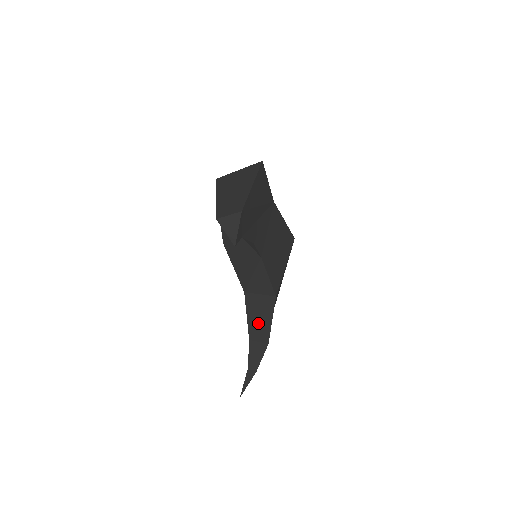
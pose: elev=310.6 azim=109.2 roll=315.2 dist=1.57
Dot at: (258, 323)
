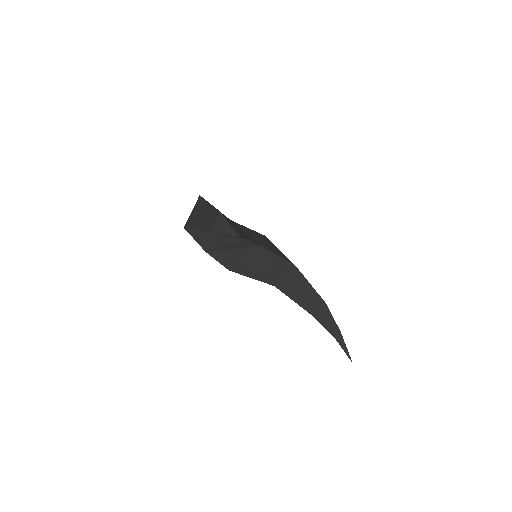
Dot at: (304, 297)
